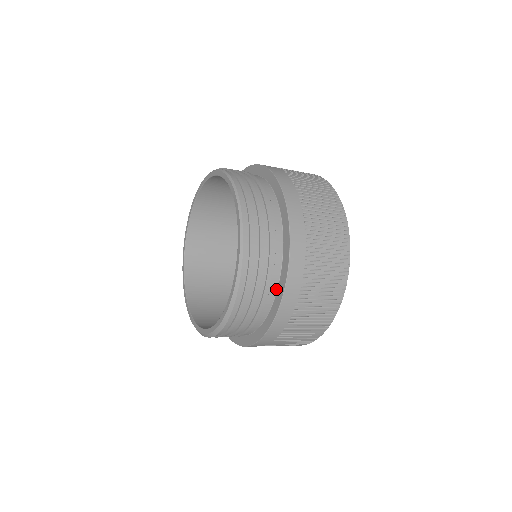
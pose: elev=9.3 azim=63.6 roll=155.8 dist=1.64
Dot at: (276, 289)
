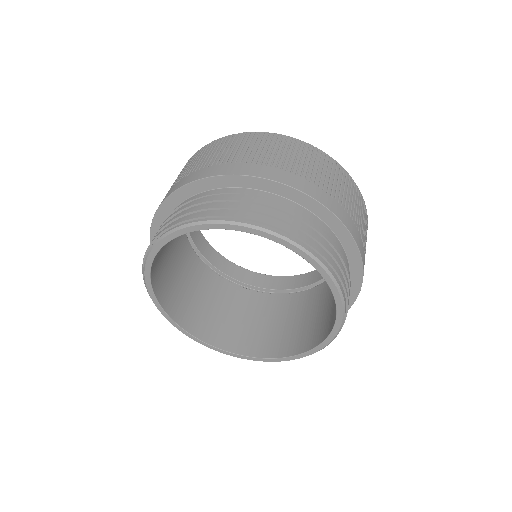
Dot at: occluded
